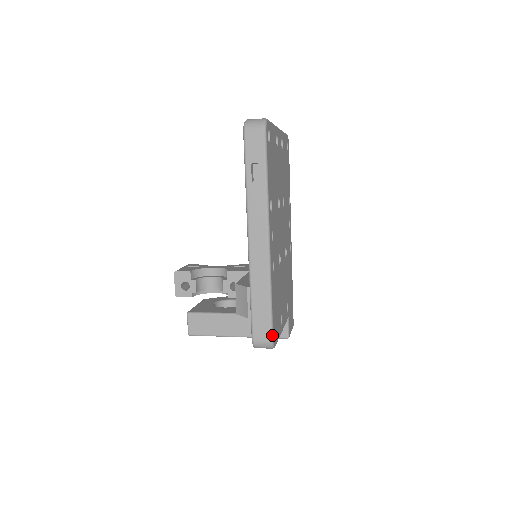
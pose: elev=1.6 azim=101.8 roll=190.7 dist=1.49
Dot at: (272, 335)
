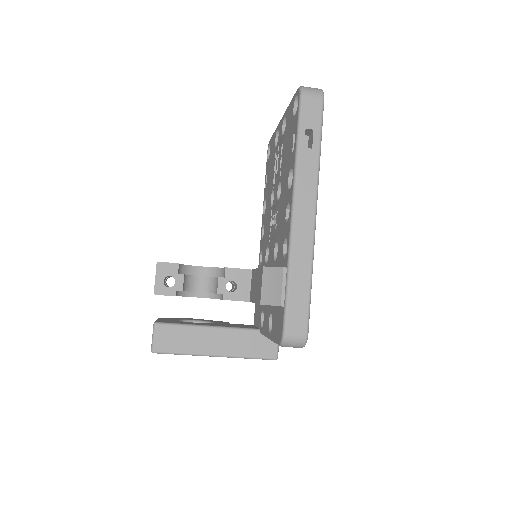
Dot at: (308, 328)
